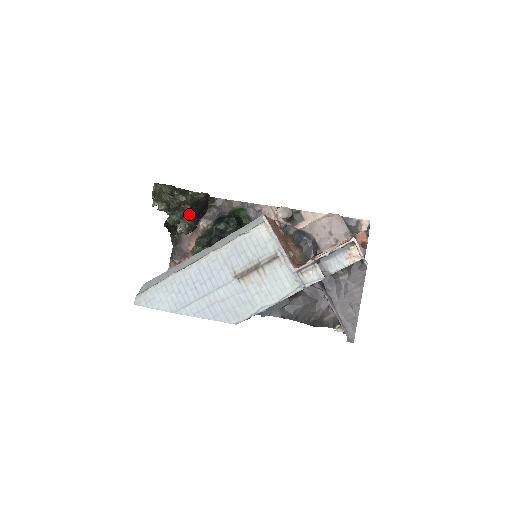
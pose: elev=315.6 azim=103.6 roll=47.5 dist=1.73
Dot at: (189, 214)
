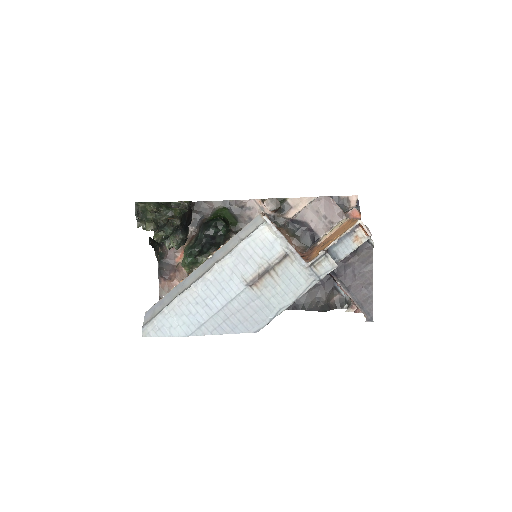
Dot at: (179, 228)
